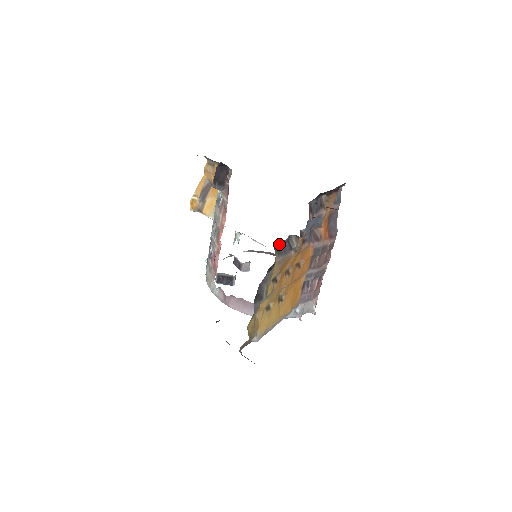
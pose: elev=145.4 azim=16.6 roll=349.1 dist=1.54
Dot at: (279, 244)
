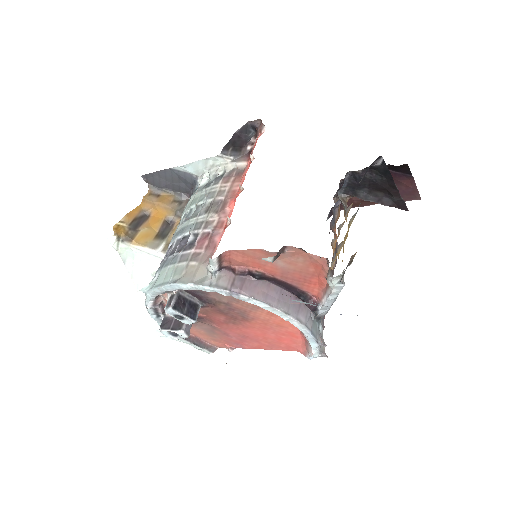
Dot at: (344, 181)
